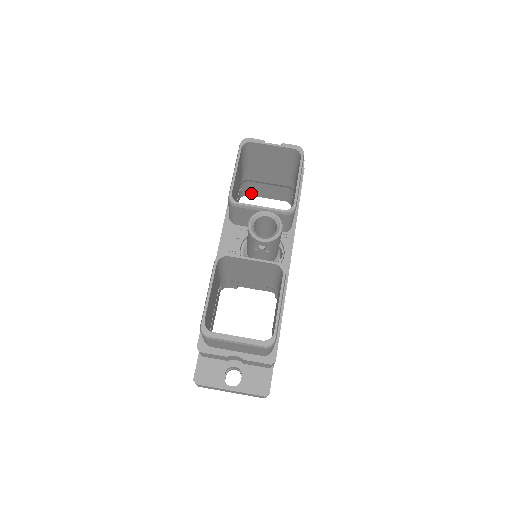
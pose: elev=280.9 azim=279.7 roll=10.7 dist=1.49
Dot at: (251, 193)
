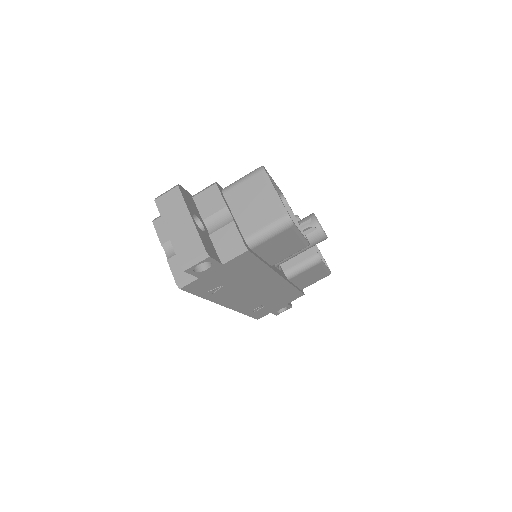
Dot at: occluded
